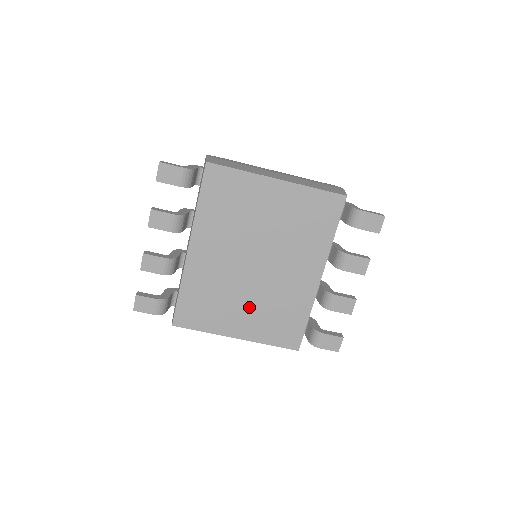
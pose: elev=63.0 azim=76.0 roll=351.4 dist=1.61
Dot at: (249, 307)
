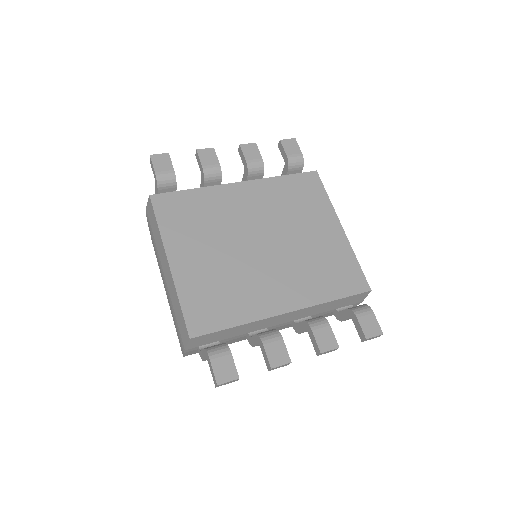
Dot at: (213, 258)
